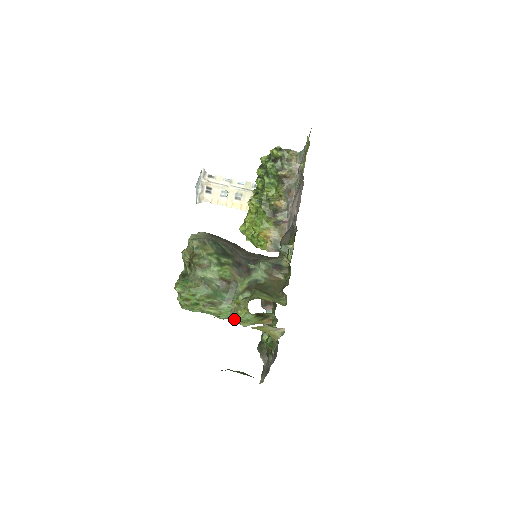
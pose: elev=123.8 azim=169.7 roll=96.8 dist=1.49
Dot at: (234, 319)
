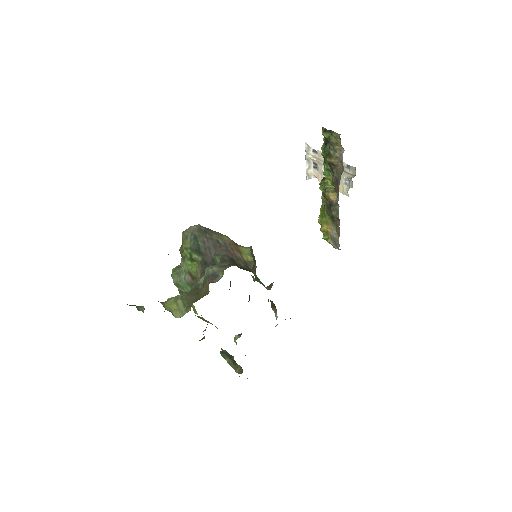
Dot at: occluded
